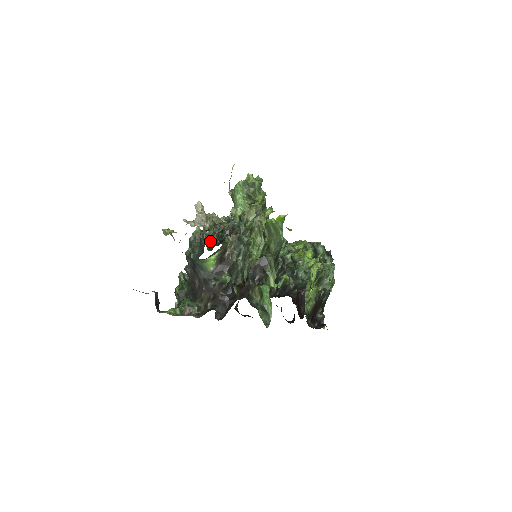
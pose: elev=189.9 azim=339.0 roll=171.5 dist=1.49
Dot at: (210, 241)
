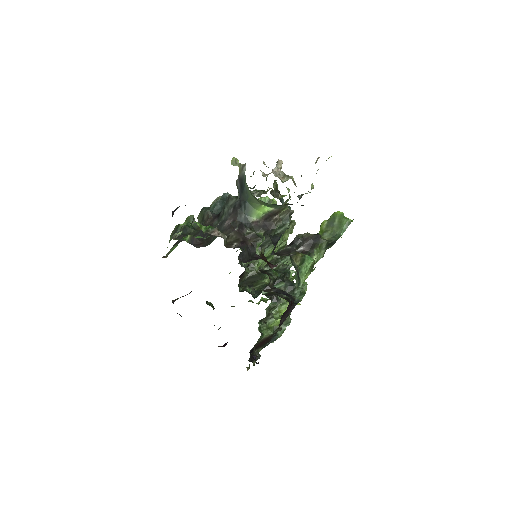
Dot at: occluded
